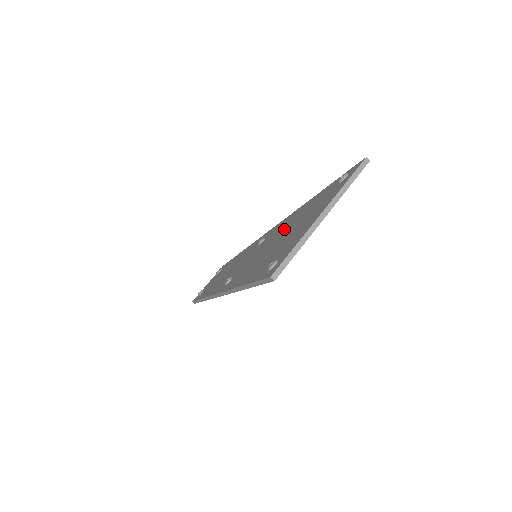
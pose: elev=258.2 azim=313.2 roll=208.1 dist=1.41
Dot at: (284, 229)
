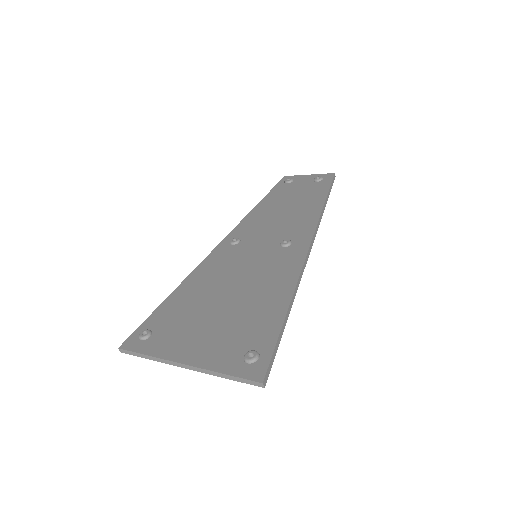
Dot at: (252, 287)
